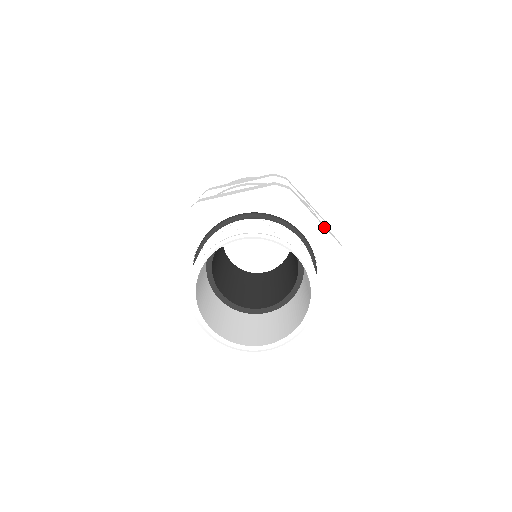
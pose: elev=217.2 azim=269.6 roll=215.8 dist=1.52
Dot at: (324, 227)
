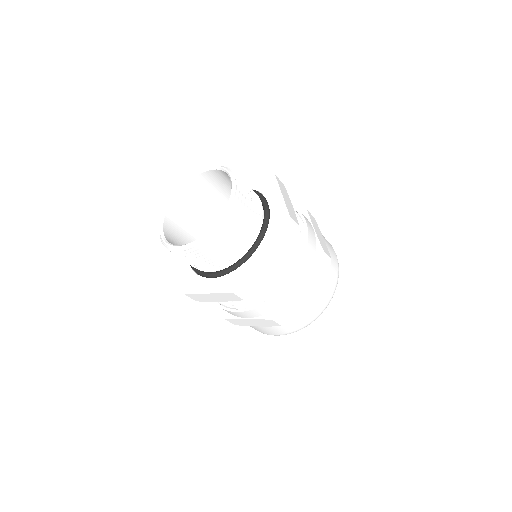
Dot at: (250, 176)
